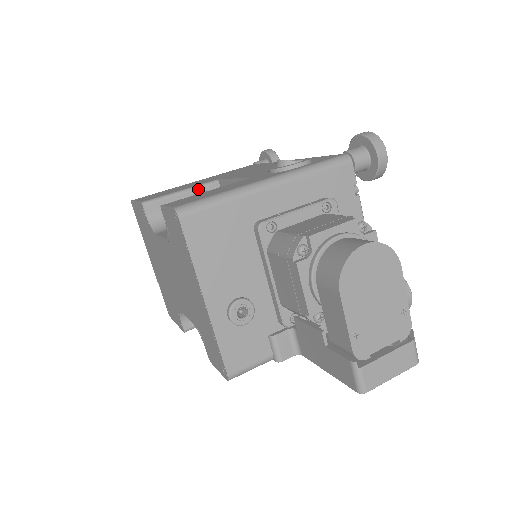
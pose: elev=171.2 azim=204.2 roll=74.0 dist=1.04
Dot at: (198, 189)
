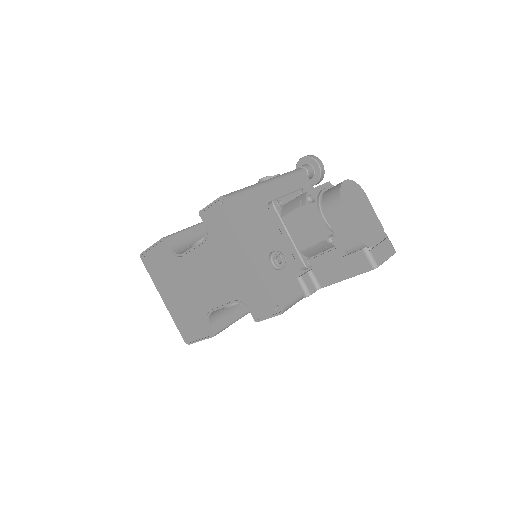
Dot at: (197, 226)
